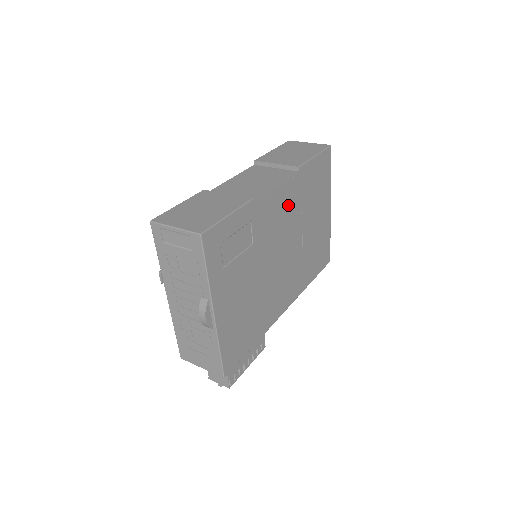
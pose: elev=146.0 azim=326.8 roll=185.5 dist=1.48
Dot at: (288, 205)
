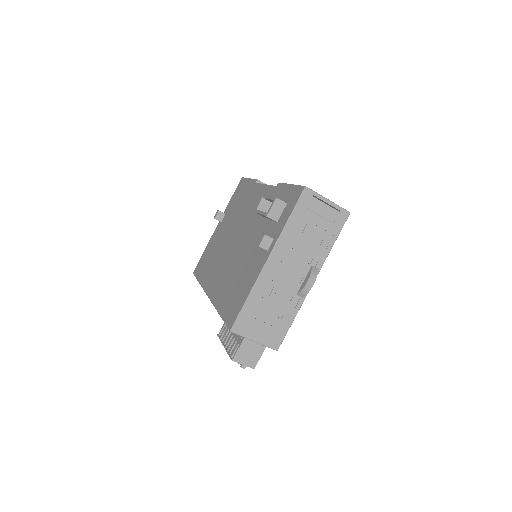
Dot at: occluded
